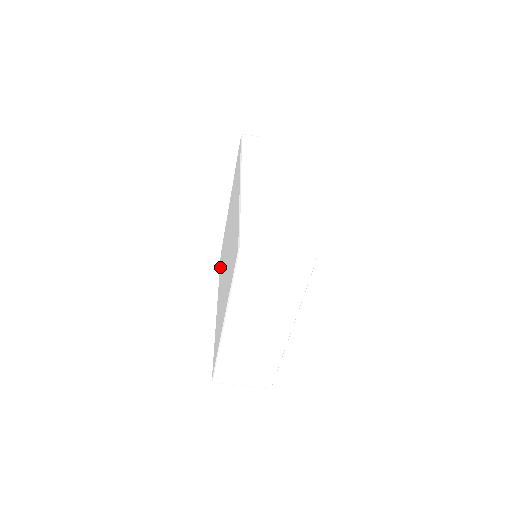
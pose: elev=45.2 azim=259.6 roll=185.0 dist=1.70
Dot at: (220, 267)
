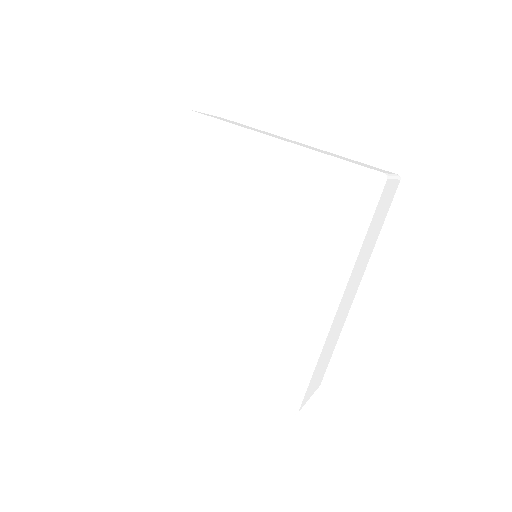
Dot at: (184, 163)
